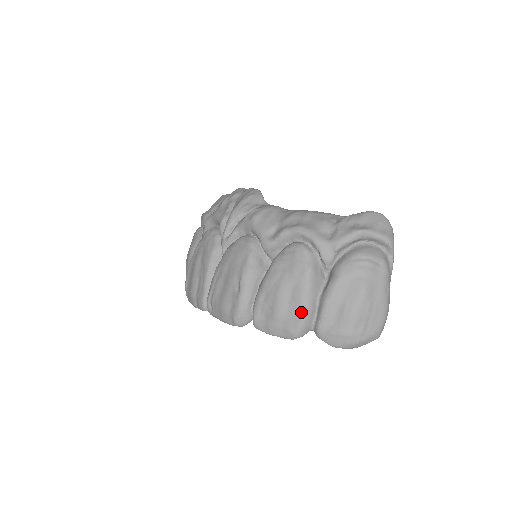
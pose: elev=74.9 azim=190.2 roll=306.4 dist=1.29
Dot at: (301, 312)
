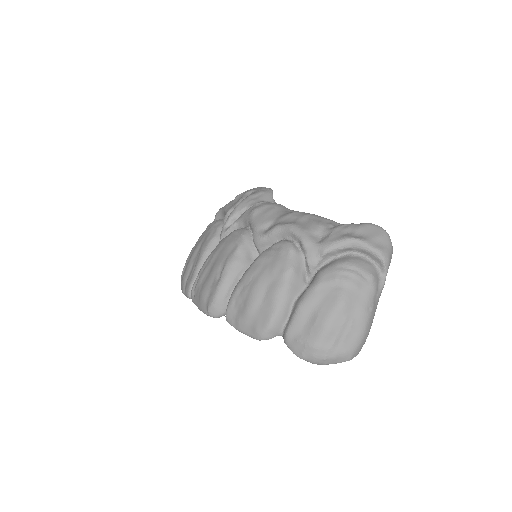
Dot at: (272, 312)
